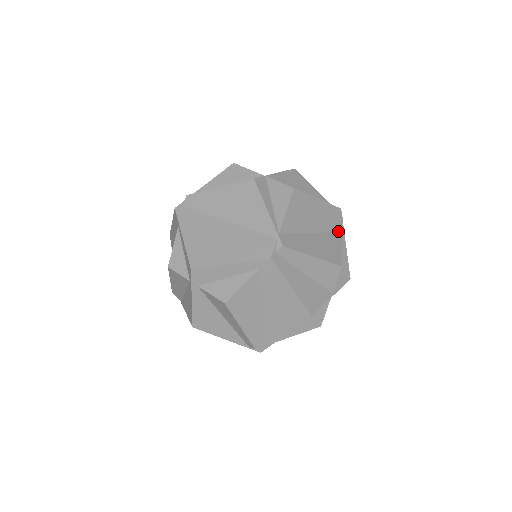
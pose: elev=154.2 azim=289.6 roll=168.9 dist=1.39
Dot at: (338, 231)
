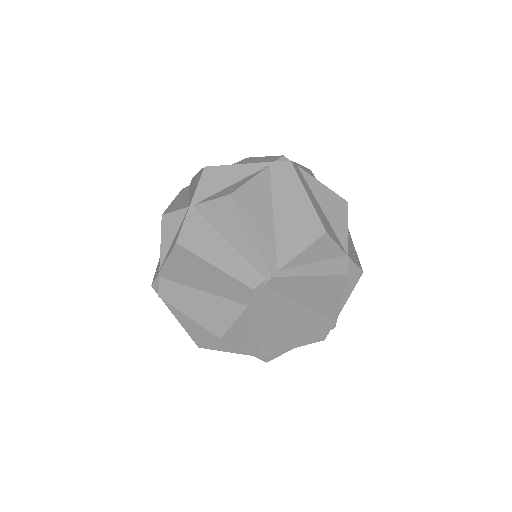
Dot at: occluded
